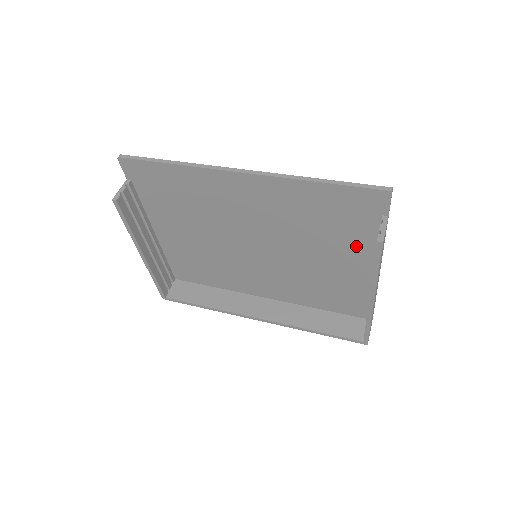
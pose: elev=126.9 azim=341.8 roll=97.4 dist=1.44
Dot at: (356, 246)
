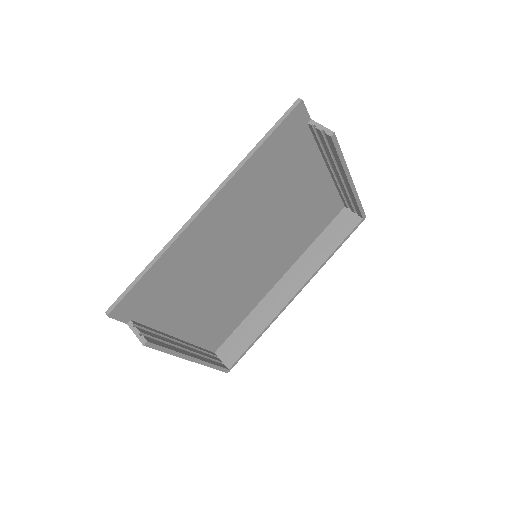
Dot at: (307, 165)
